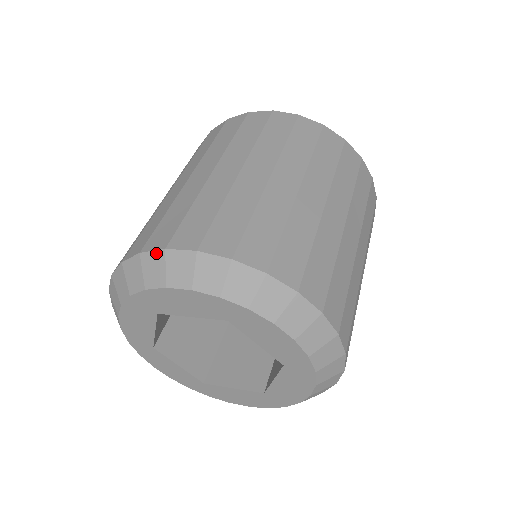
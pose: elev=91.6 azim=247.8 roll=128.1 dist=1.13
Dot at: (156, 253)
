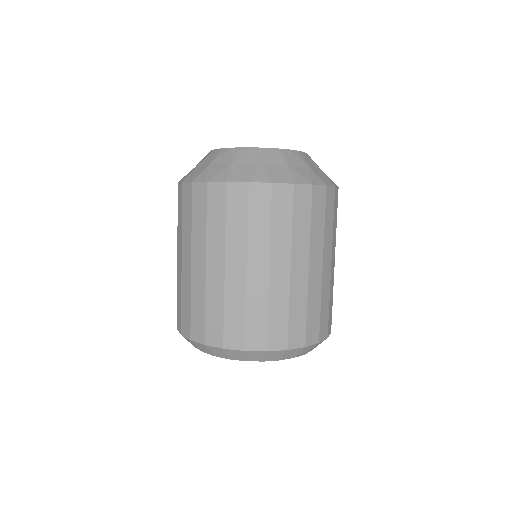
Dot at: (200, 344)
